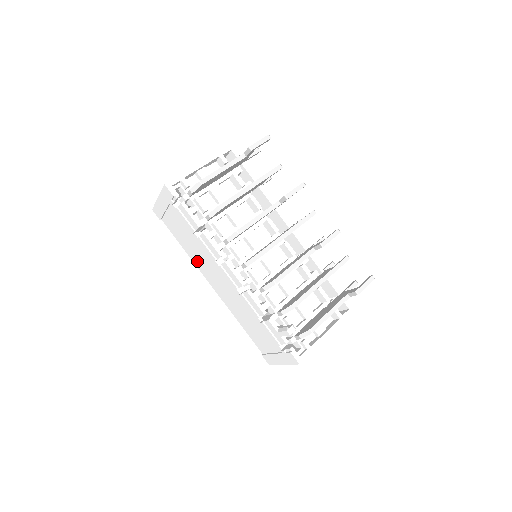
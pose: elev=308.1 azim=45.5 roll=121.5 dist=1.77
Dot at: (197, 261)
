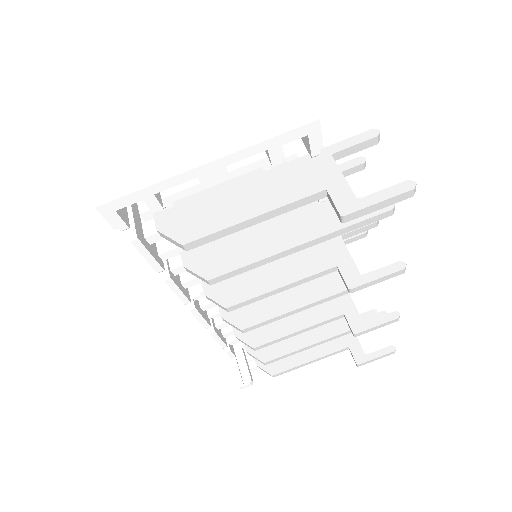
Dot at: occluded
